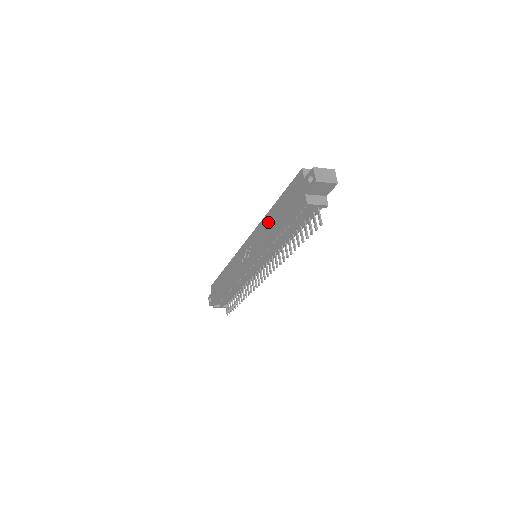
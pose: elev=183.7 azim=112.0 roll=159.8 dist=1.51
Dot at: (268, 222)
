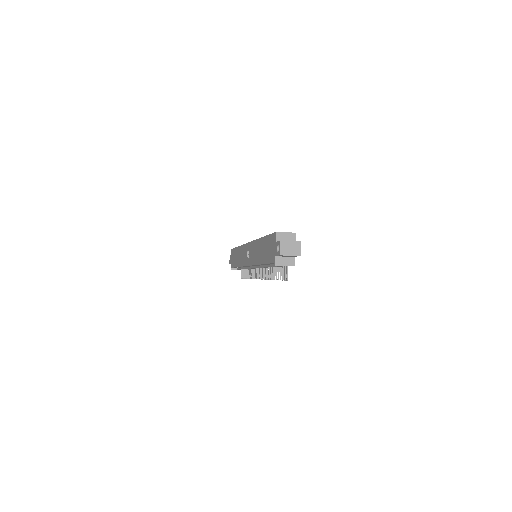
Dot at: (258, 247)
